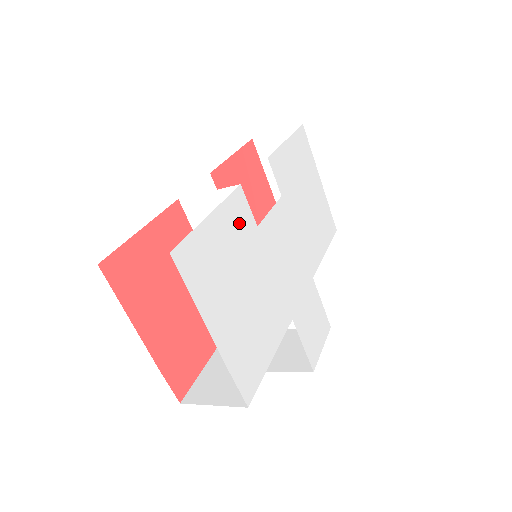
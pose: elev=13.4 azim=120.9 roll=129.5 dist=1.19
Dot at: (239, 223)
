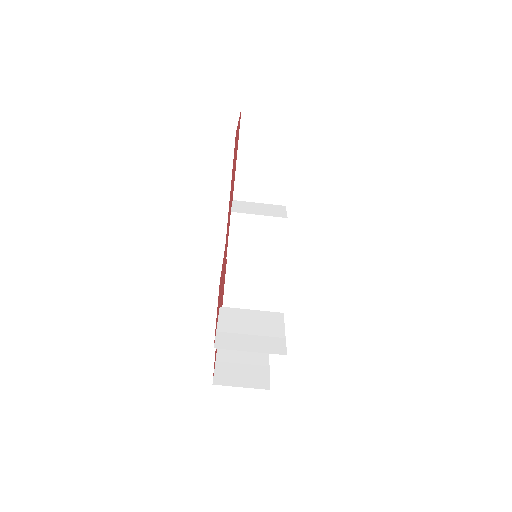
Dot at: occluded
